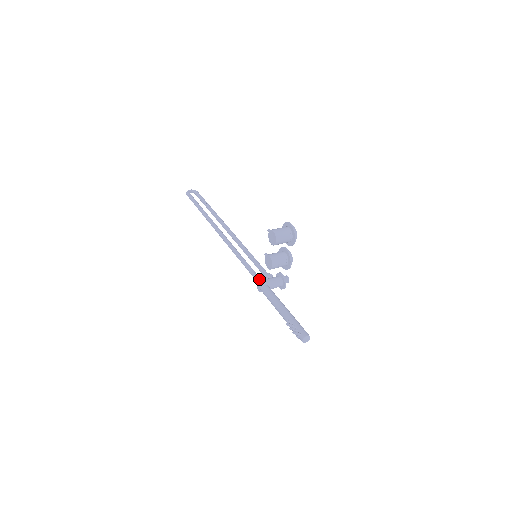
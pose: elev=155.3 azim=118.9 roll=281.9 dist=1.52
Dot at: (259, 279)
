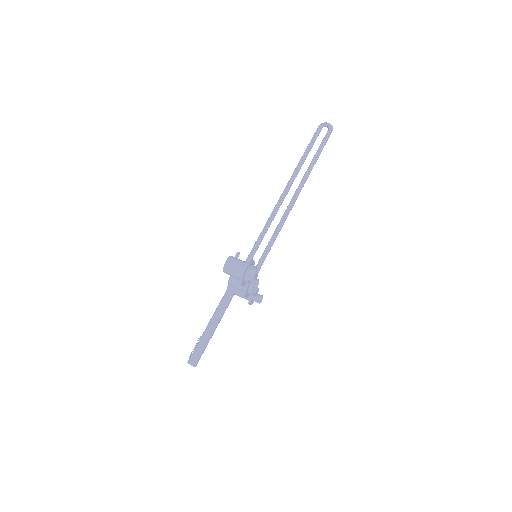
Dot at: occluded
